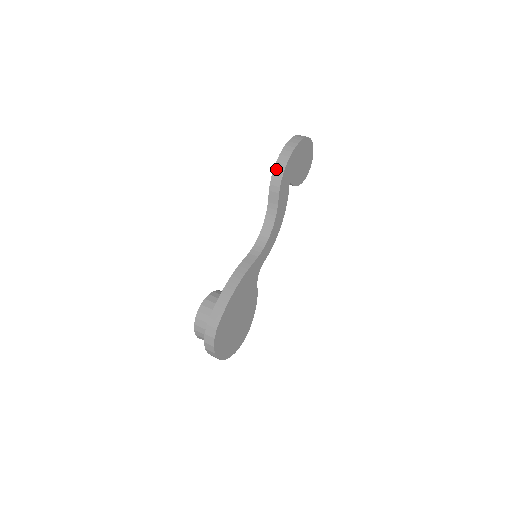
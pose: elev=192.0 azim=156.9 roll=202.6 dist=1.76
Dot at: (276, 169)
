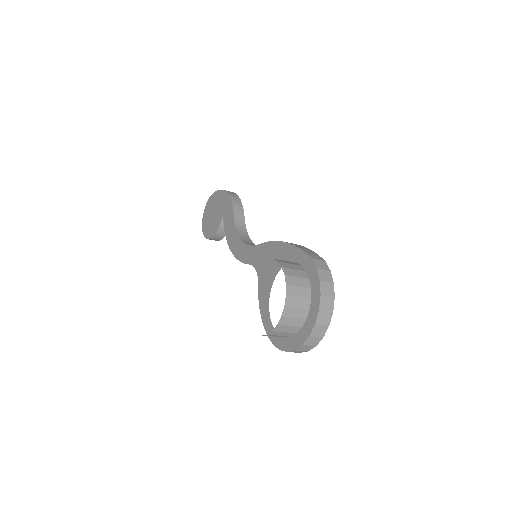
Dot at: (231, 195)
